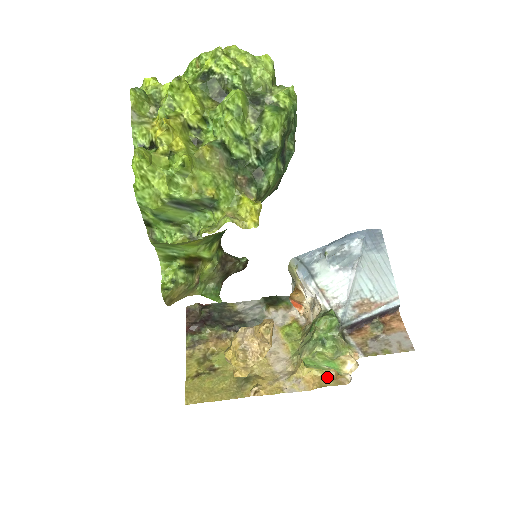
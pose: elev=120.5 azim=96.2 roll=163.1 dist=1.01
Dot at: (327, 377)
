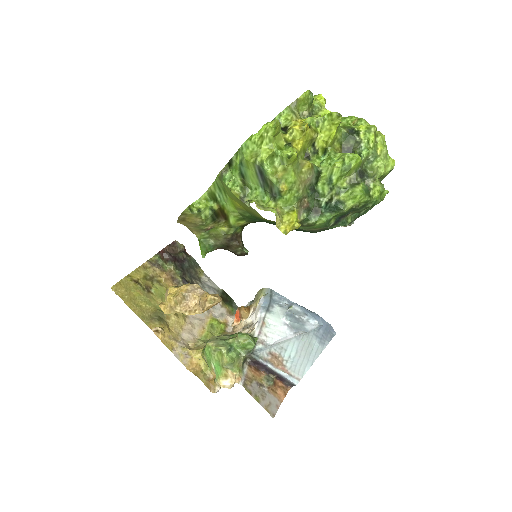
Dot at: (206, 374)
